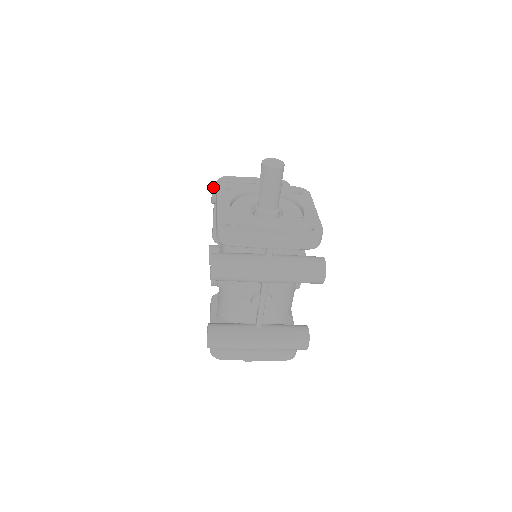
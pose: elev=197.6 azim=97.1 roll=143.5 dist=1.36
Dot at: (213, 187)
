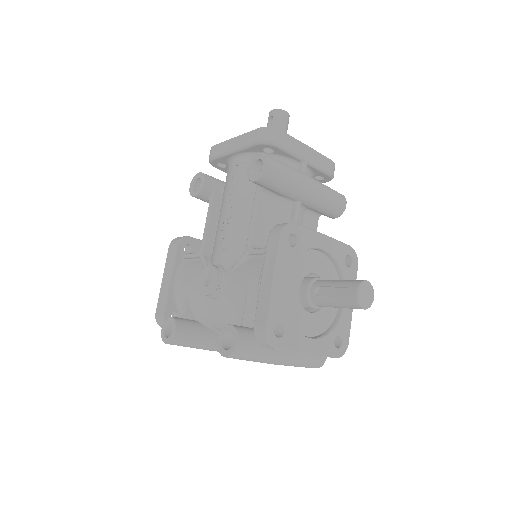
Dot at: (265, 173)
